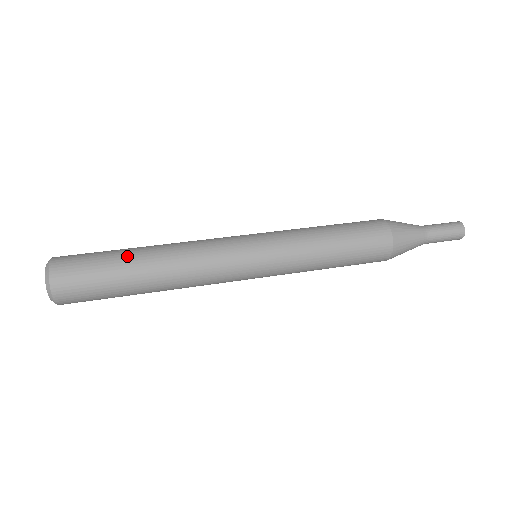
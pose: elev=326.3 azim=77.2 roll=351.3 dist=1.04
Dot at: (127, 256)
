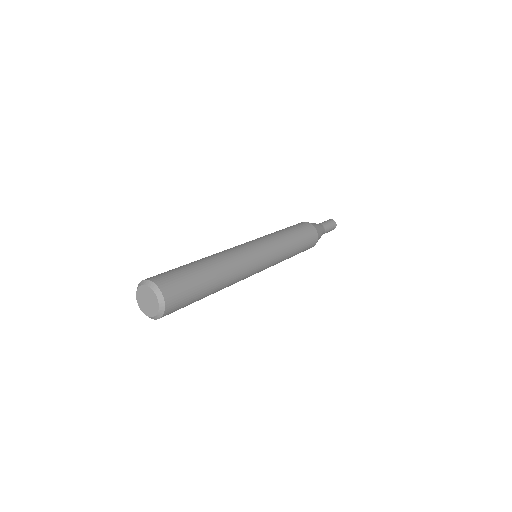
Dot at: (193, 263)
